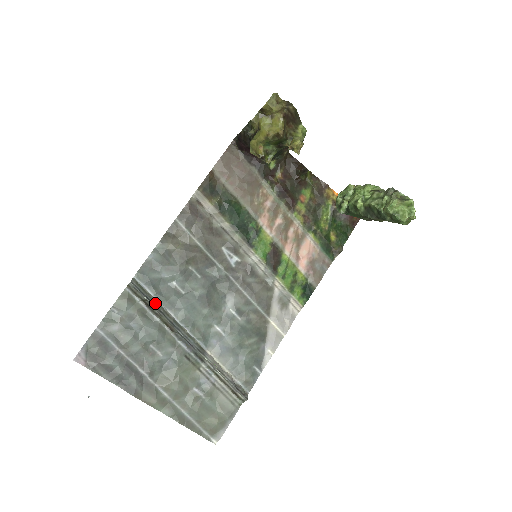
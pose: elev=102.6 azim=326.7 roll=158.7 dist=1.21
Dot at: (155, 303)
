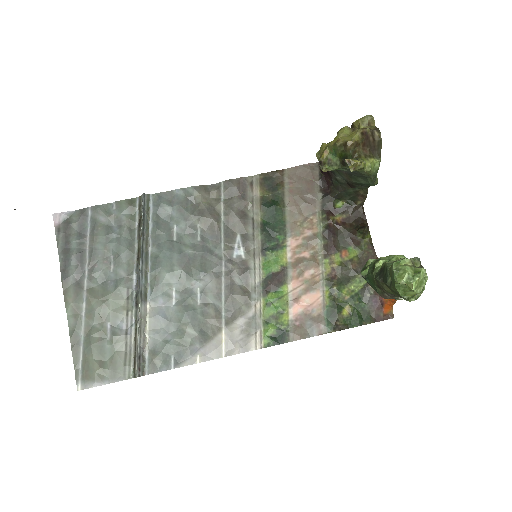
Dot at: (146, 226)
